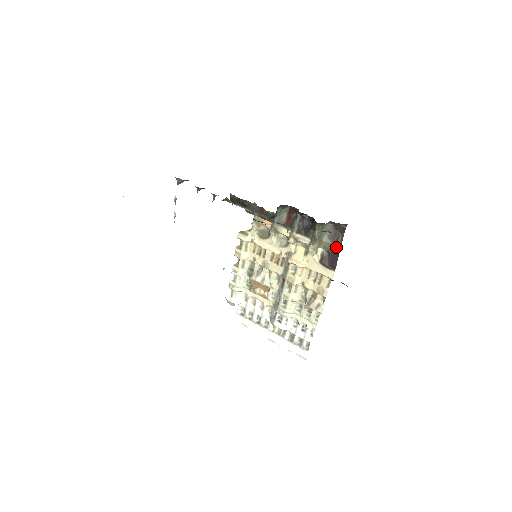
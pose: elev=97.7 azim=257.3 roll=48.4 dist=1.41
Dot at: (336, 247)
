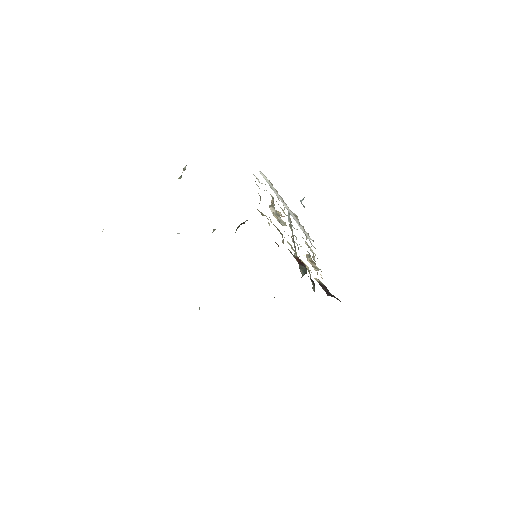
Dot at: (333, 296)
